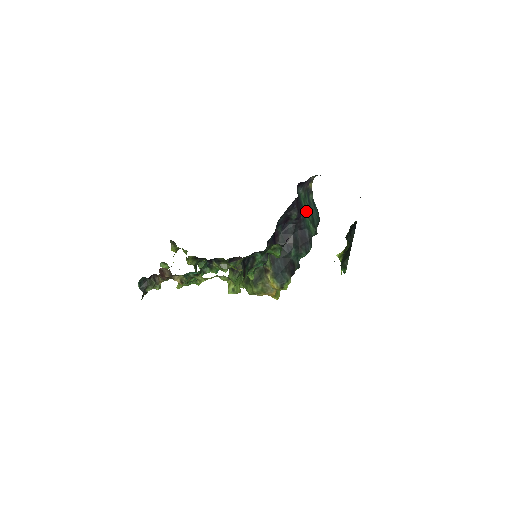
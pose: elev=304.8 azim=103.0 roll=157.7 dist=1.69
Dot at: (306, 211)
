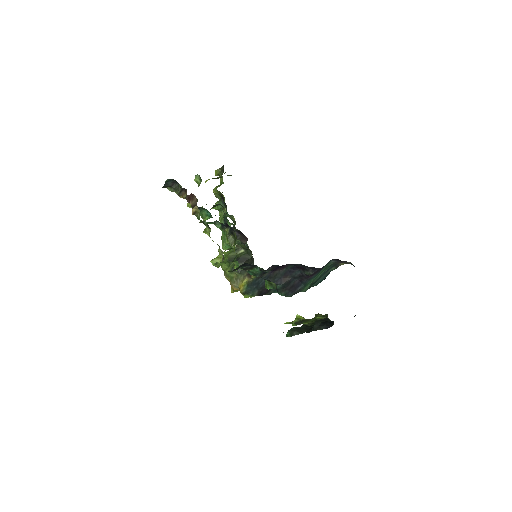
Dot at: (318, 275)
